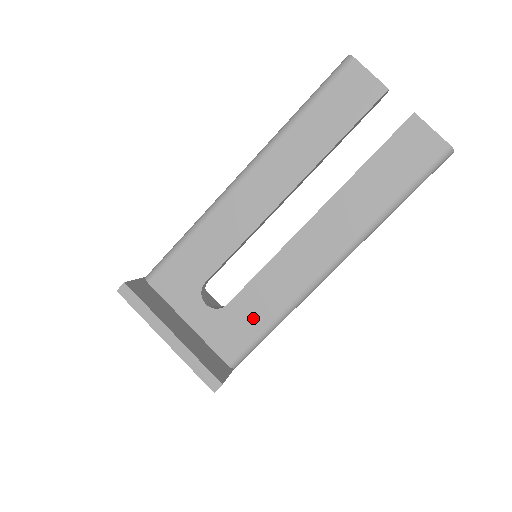
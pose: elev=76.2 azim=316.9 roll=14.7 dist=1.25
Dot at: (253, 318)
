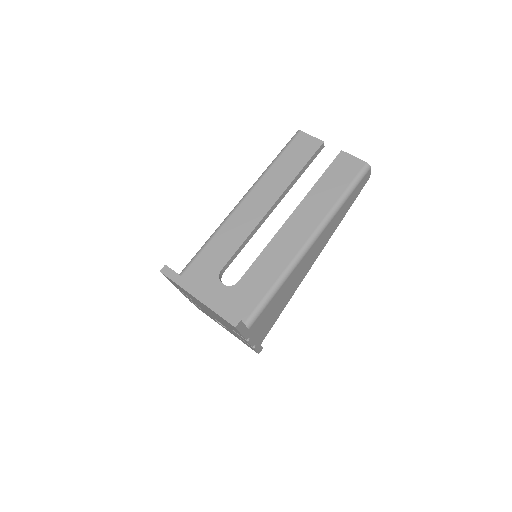
Dot at: (259, 287)
